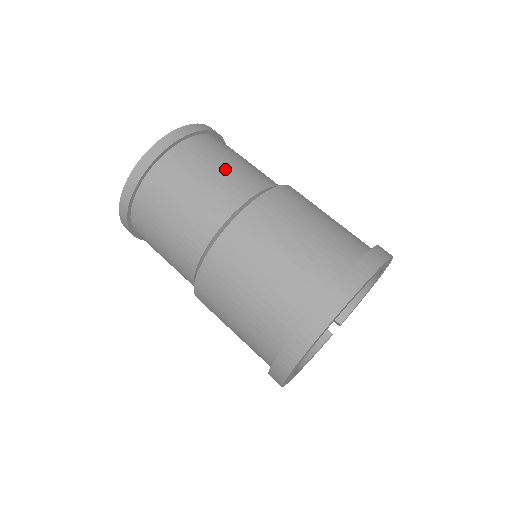
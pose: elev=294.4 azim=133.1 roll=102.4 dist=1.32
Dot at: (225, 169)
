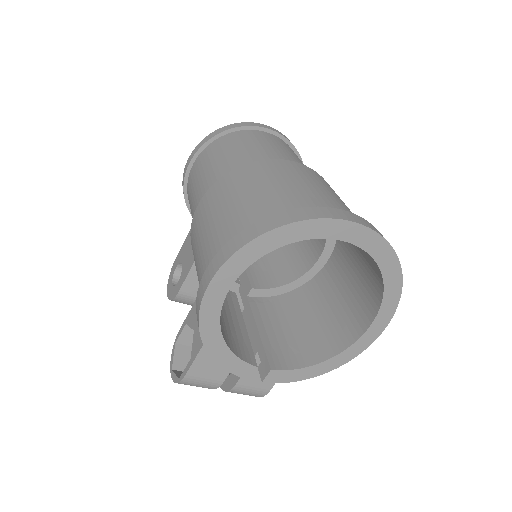
Dot at: occluded
